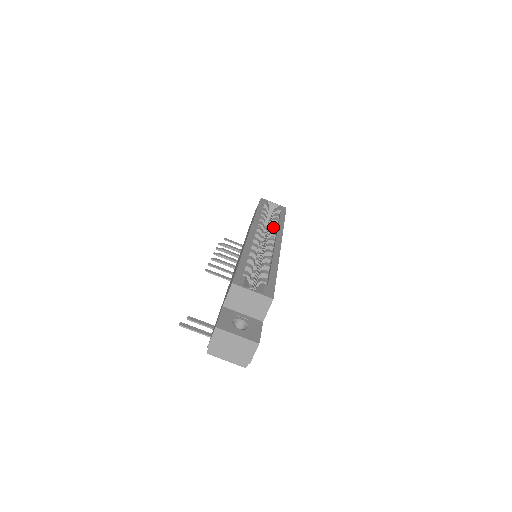
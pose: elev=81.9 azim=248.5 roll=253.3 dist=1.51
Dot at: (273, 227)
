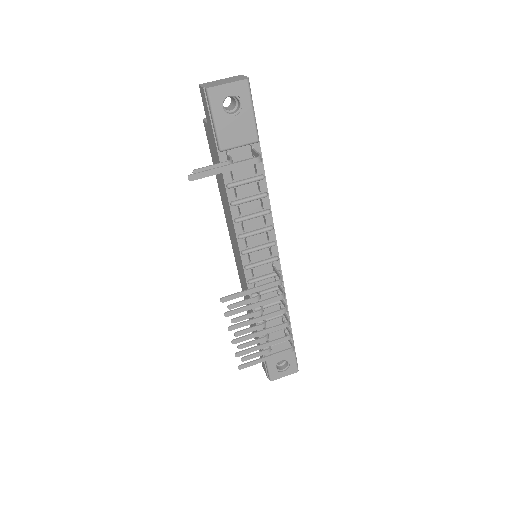
Dot at: occluded
